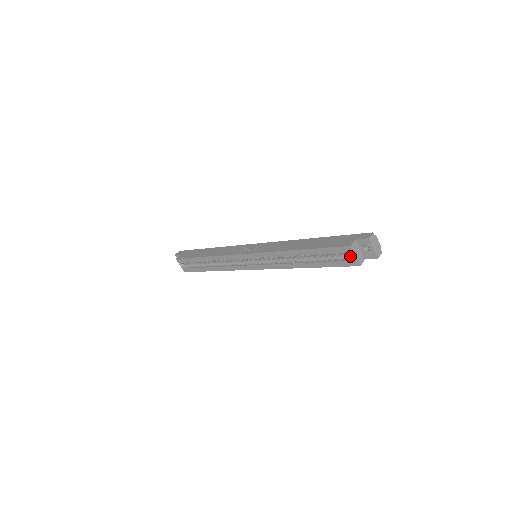
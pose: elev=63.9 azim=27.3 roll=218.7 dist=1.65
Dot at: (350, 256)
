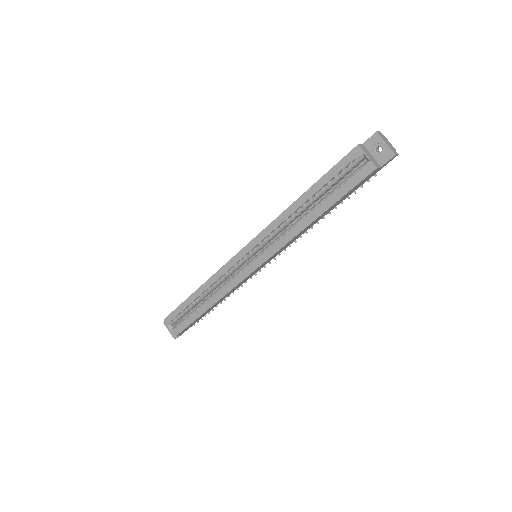
Dot at: occluded
